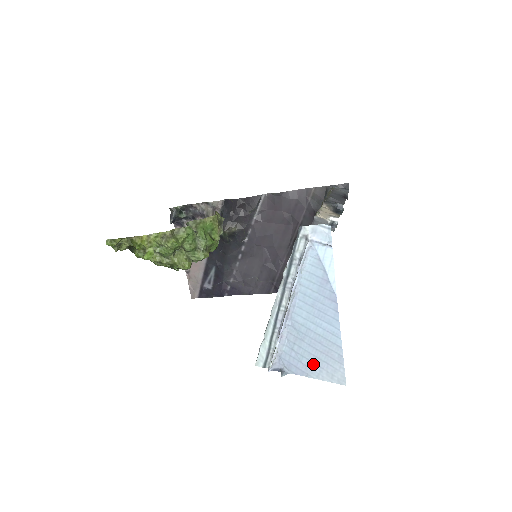
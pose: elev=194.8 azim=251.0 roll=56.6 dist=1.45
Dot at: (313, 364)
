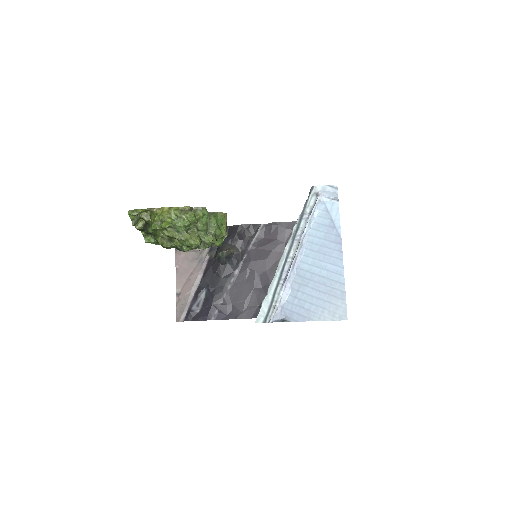
Dot at: (315, 306)
